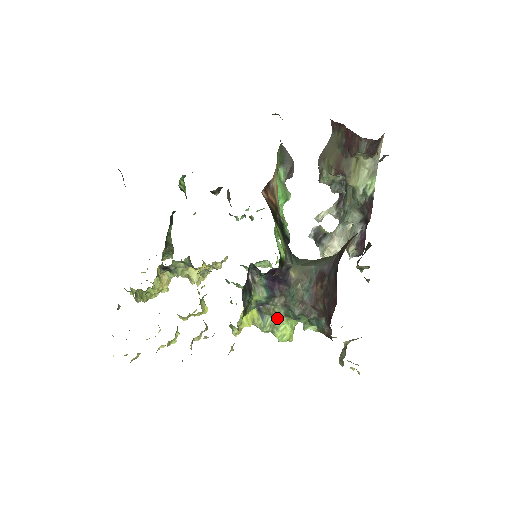
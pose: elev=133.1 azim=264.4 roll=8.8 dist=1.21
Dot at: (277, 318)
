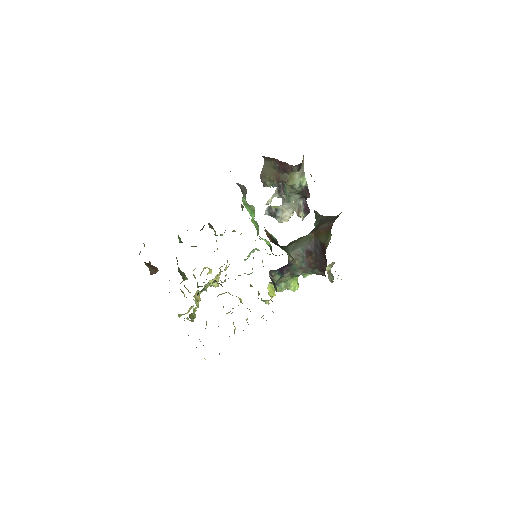
Dot at: (288, 282)
